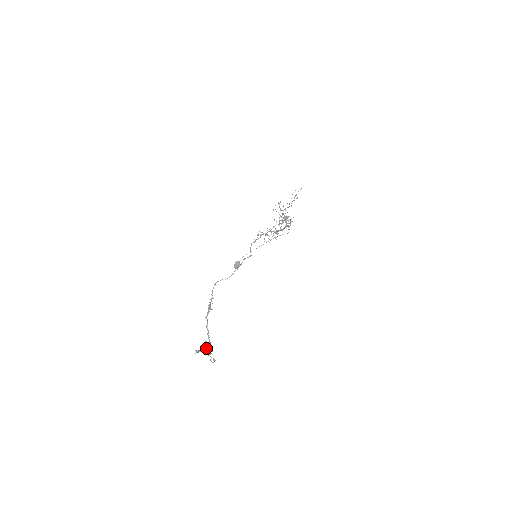
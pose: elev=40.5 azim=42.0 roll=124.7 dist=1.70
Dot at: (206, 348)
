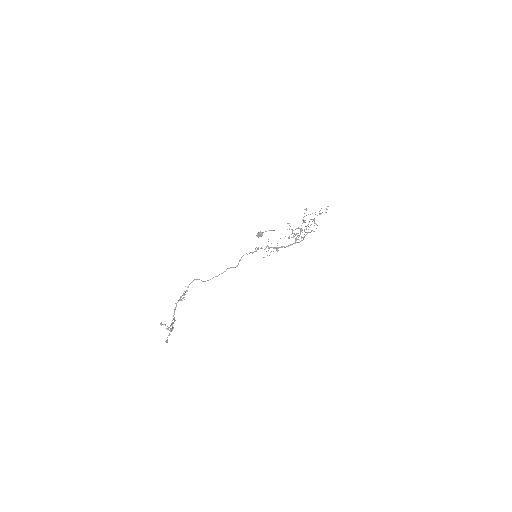
Dot at: (172, 323)
